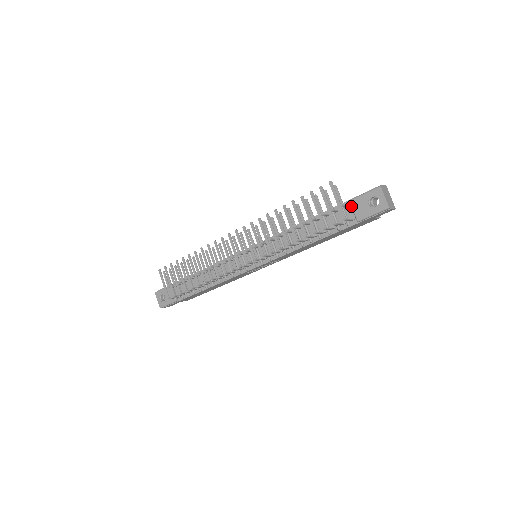
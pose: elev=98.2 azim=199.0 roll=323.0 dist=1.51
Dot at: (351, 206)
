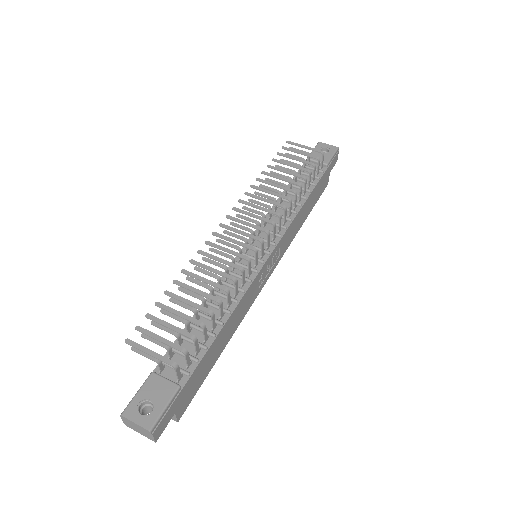
Dot at: (312, 160)
